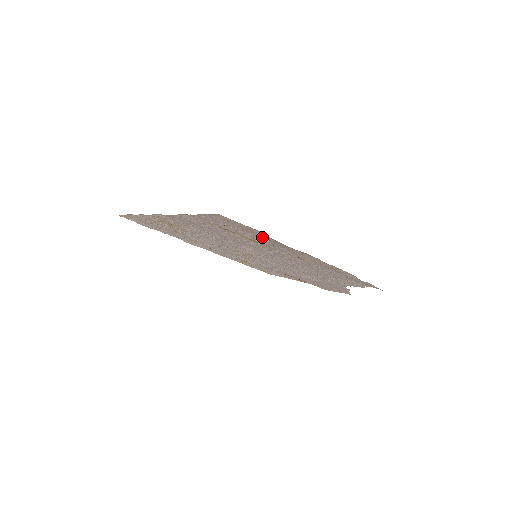
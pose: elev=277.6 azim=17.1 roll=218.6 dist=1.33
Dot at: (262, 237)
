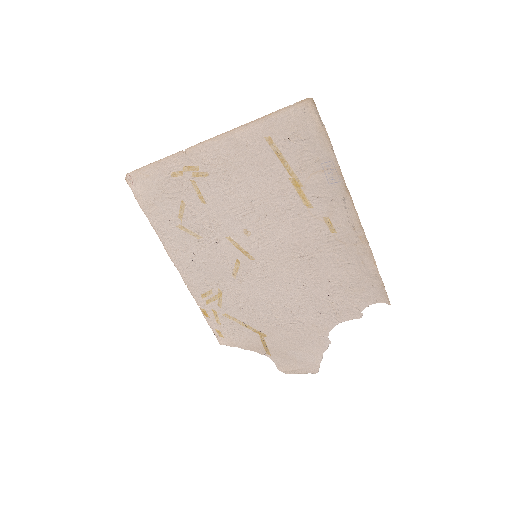
Dot at: (319, 161)
